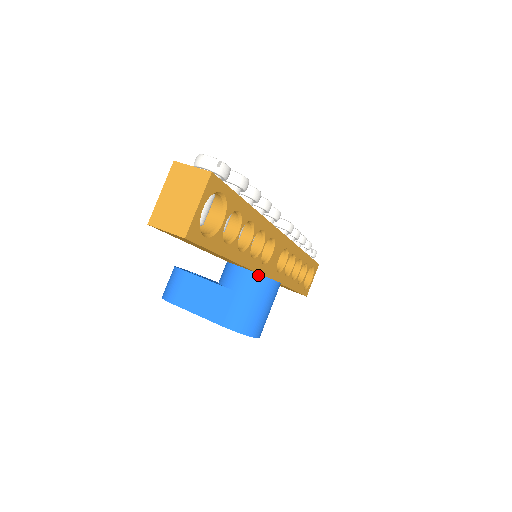
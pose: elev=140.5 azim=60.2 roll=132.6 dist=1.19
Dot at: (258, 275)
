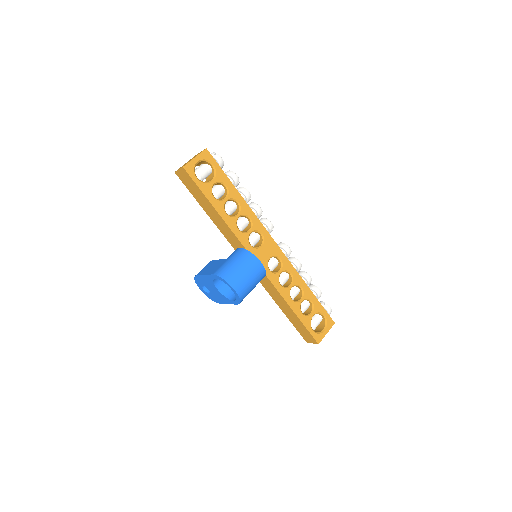
Dot at: (245, 250)
